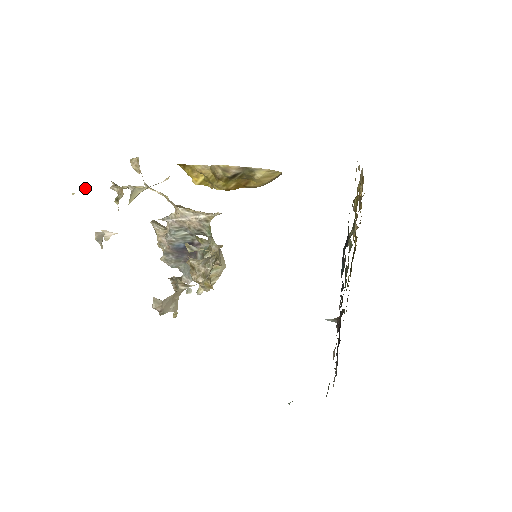
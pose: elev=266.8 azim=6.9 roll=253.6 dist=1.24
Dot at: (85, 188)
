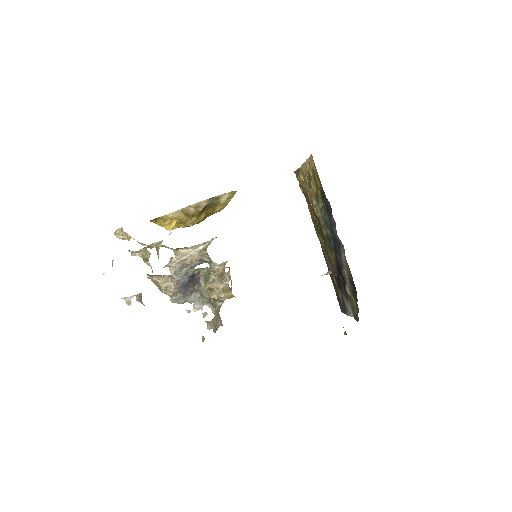
Dot at: (112, 264)
